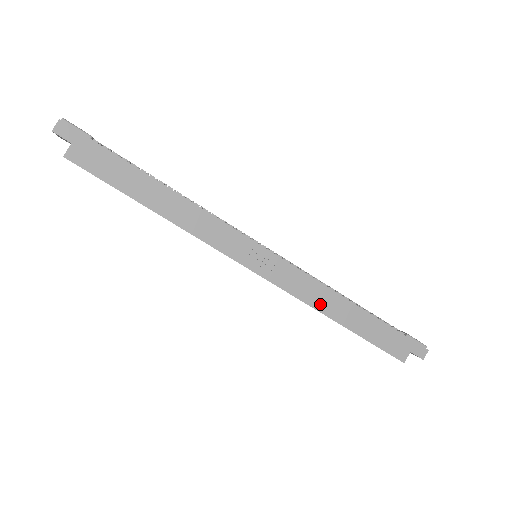
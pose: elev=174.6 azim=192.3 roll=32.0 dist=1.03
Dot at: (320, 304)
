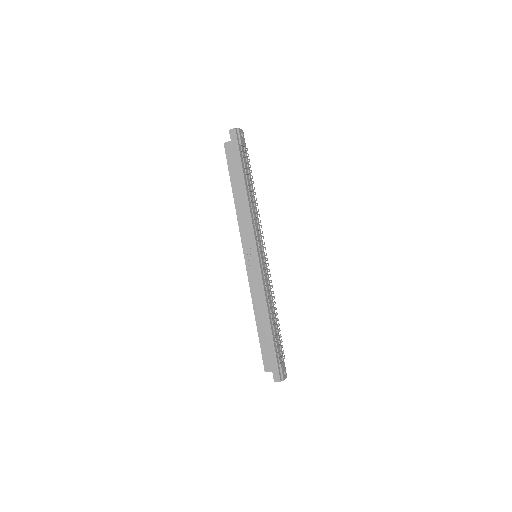
Dot at: (256, 304)
